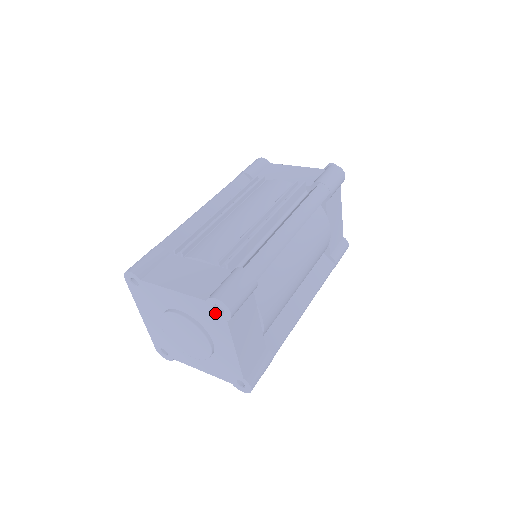
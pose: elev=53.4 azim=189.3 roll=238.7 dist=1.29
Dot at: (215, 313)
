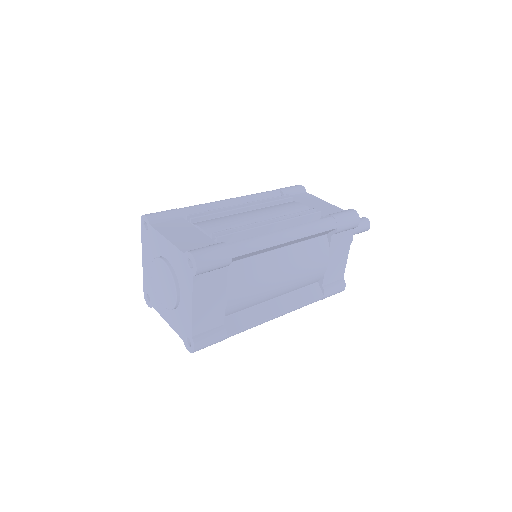
Dot at: (187, 267)
